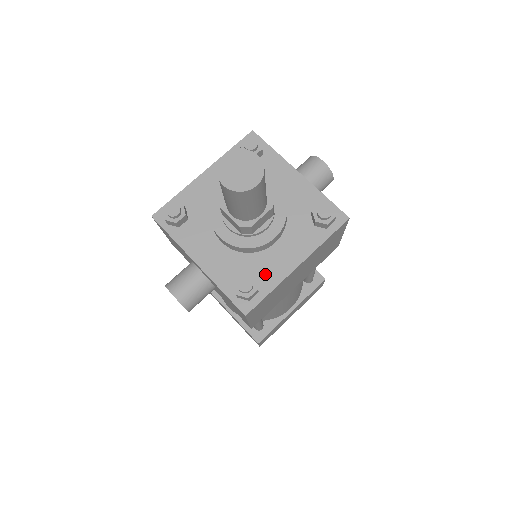
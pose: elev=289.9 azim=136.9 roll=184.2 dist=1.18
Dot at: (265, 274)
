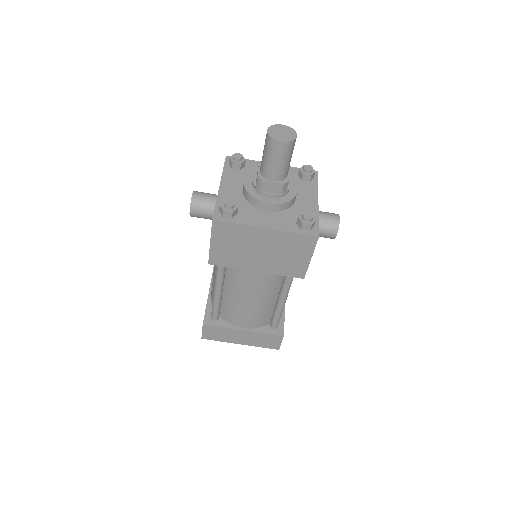
Dot at: (245, 216)
